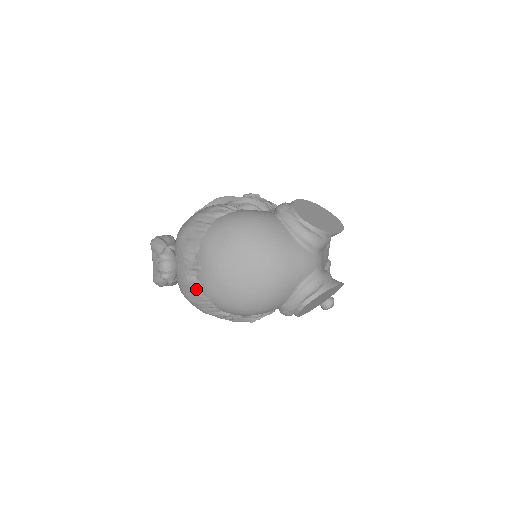
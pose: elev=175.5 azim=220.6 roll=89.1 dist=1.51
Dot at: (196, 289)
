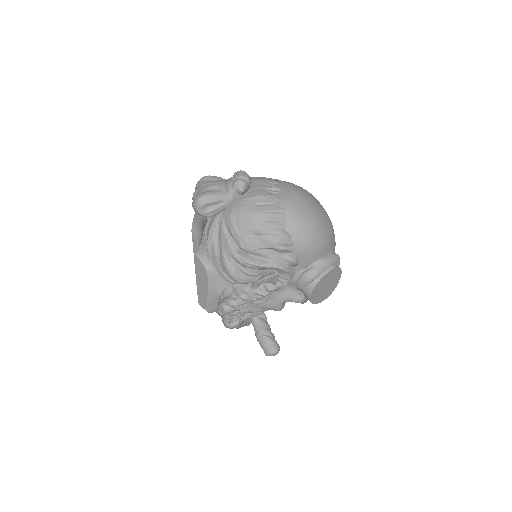
Dot at: (273, 200)
